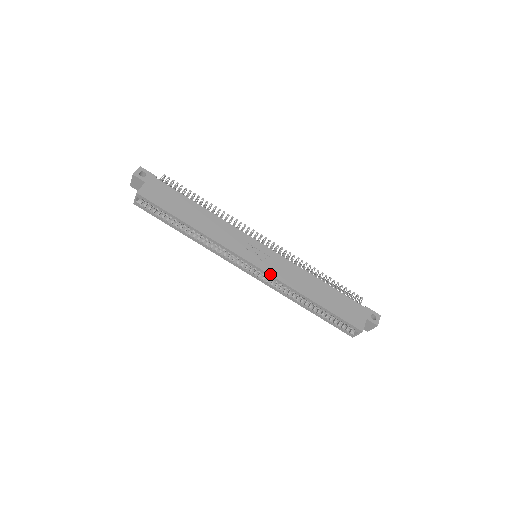
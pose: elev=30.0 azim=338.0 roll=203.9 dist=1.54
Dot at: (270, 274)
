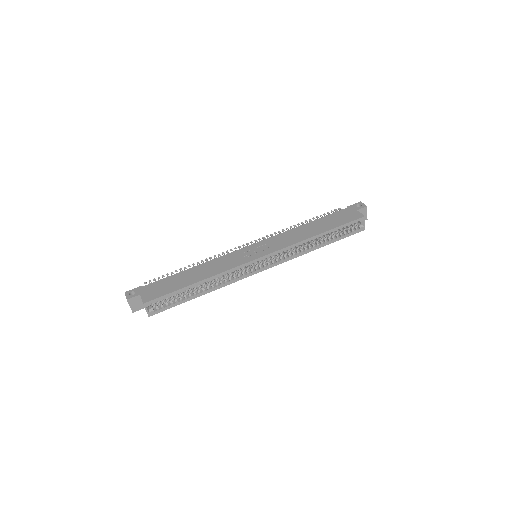
Dot at: (277, 250)
